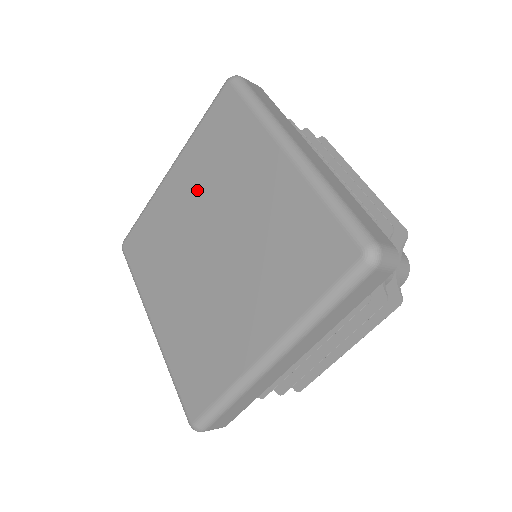
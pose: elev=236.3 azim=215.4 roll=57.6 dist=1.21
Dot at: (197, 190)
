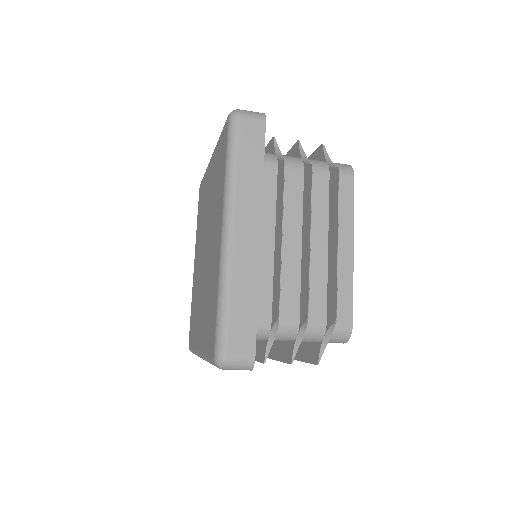
Dot at: (210, 196)
